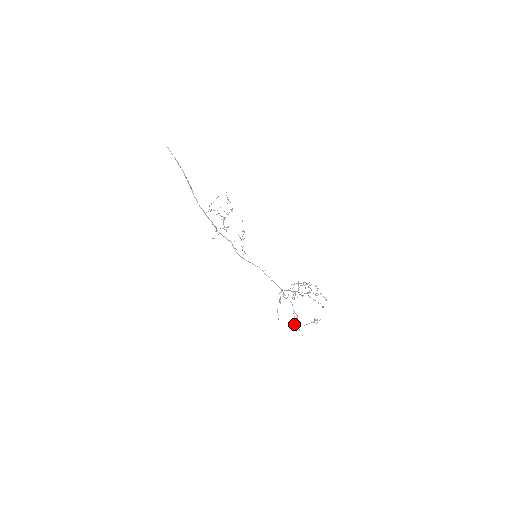
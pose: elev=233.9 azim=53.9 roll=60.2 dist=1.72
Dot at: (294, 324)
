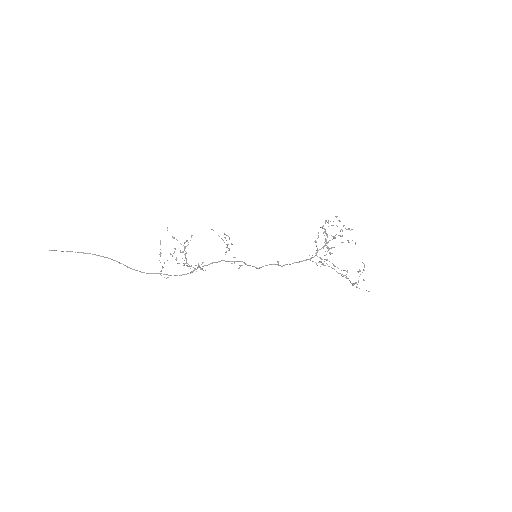
Dot at: (353, 283)
